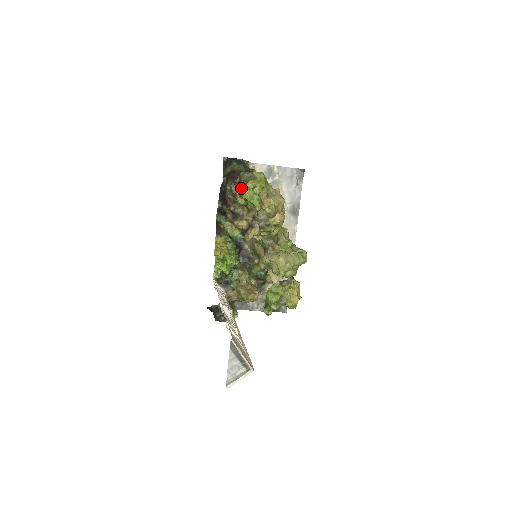
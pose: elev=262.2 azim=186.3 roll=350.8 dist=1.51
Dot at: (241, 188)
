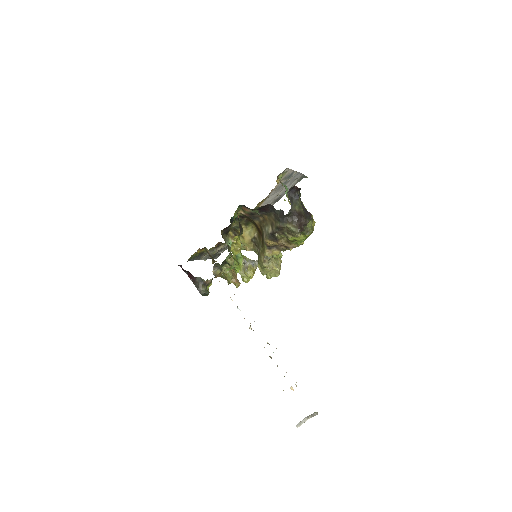
Dot at: (300, 232)
